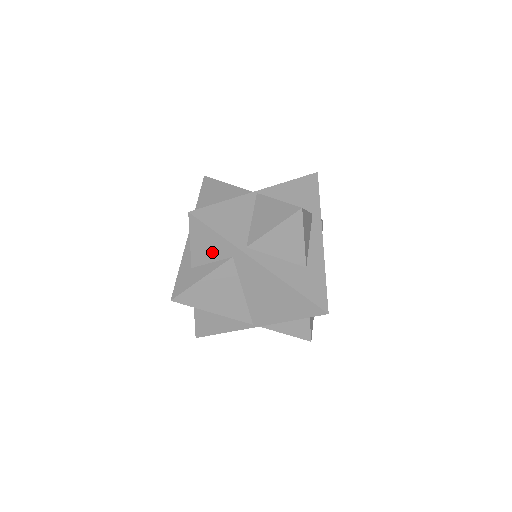
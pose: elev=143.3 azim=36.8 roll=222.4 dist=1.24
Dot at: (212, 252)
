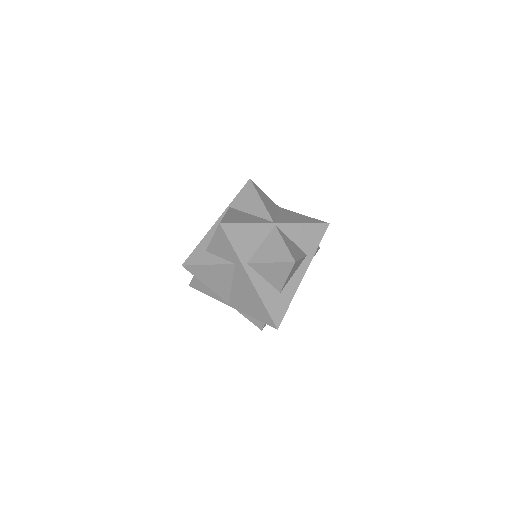
Dot at: (223, 253)
